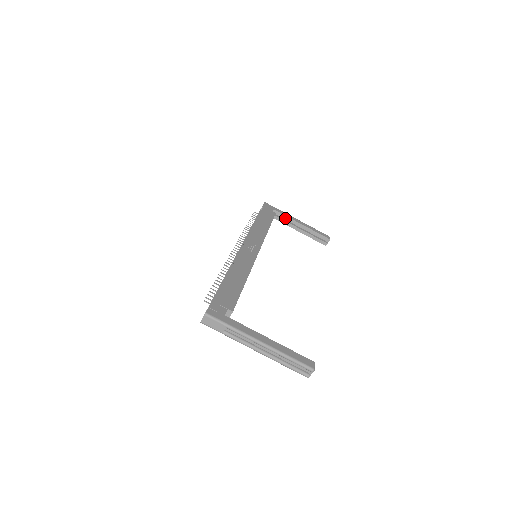
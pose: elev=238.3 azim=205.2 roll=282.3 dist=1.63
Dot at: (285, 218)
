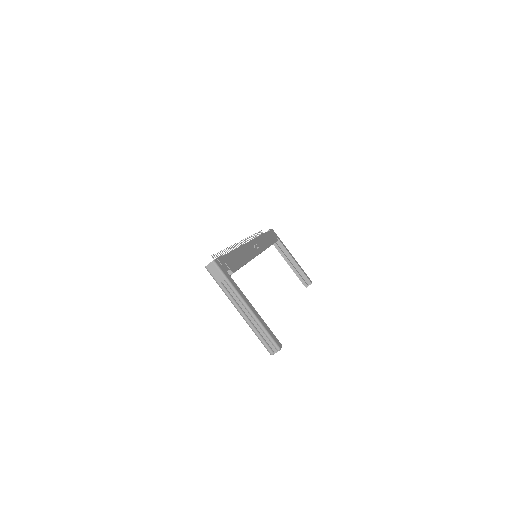
Dot at: (283, 249)
